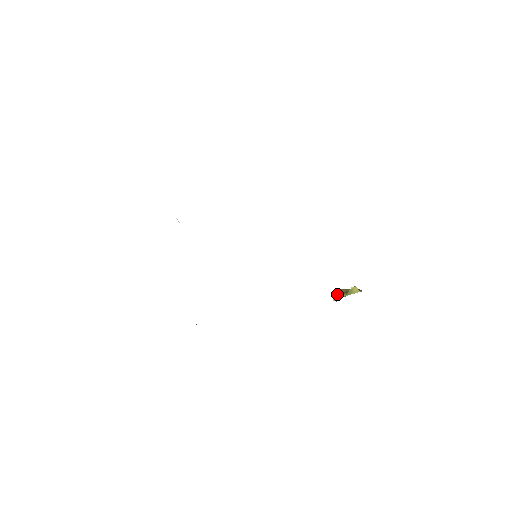
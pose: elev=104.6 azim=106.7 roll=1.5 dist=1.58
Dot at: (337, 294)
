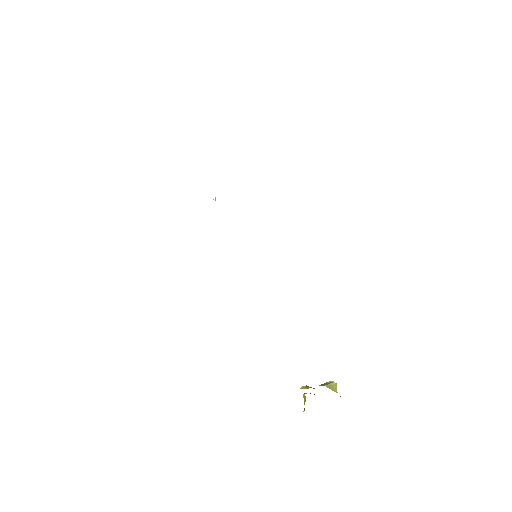
Dot at: occluded
